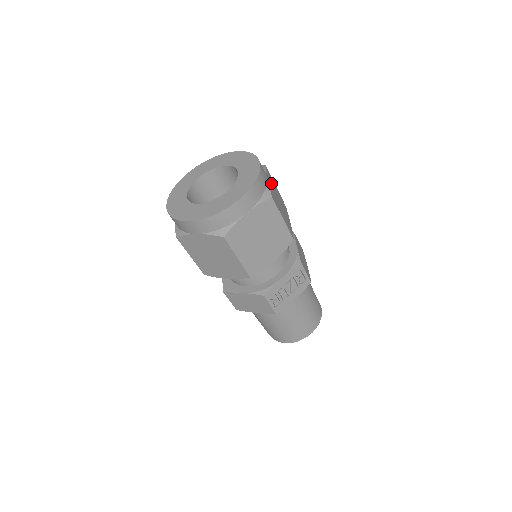
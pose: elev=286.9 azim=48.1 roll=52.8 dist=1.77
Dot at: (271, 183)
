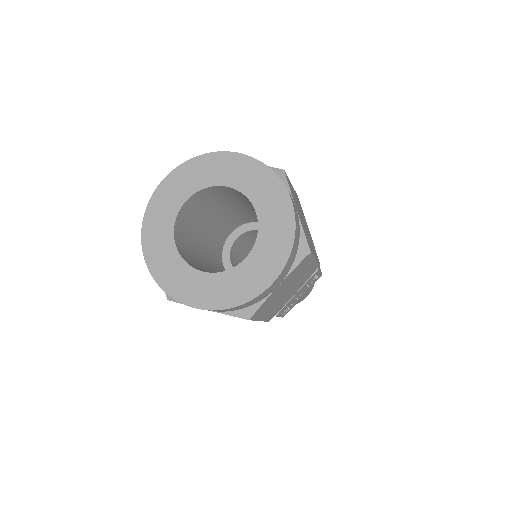
Dot at: occluded
